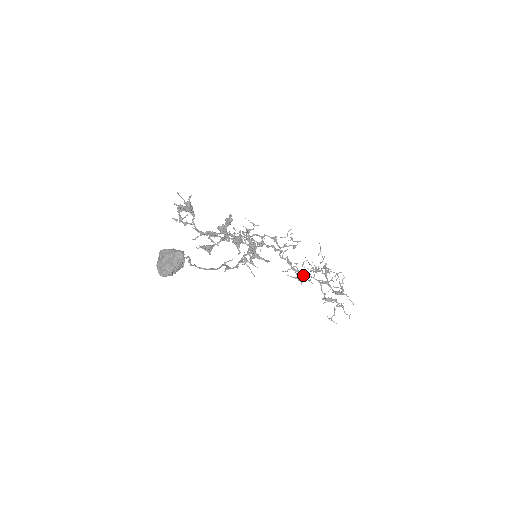
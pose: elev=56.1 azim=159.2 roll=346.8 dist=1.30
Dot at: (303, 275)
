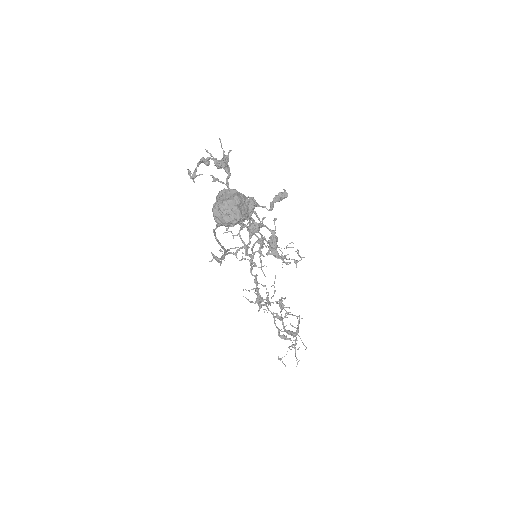
Dot at: occluded
